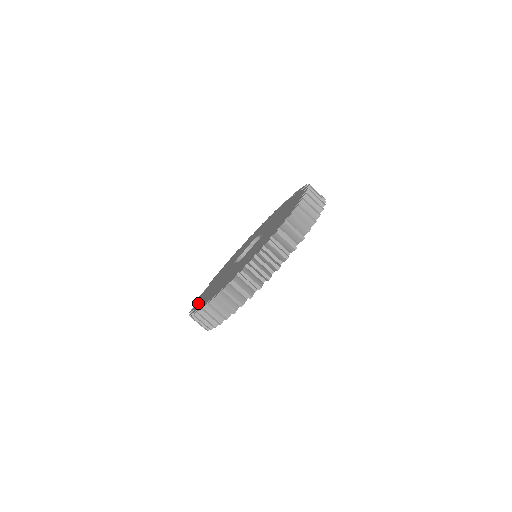
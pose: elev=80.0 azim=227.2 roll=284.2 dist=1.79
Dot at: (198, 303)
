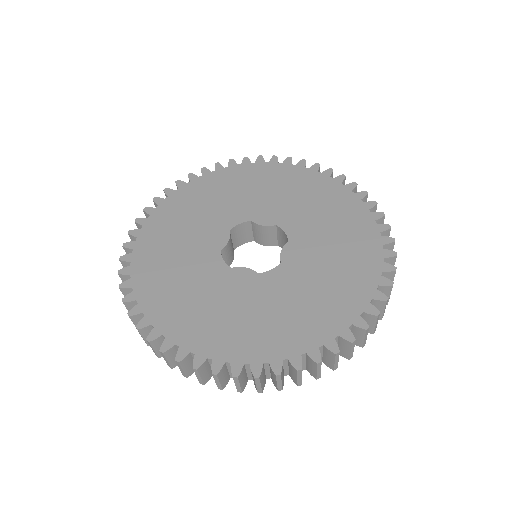
Dot at: (156, 218)
